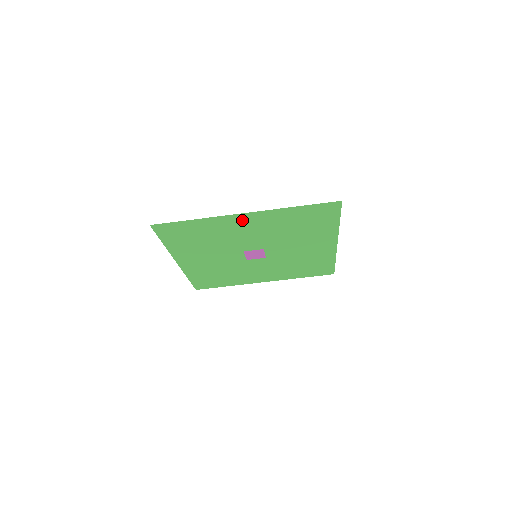
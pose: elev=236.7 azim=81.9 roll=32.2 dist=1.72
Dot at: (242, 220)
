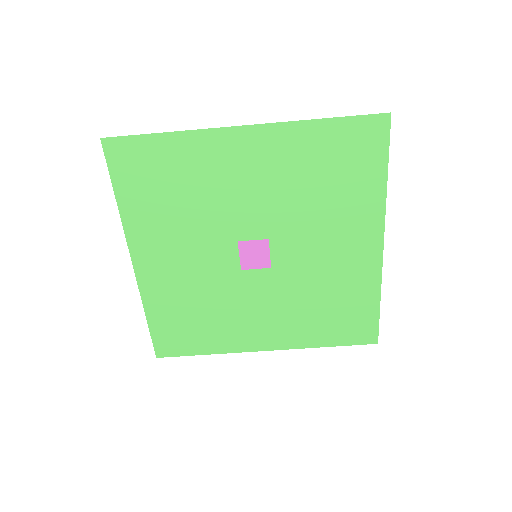
Dot at: (239, 147)
